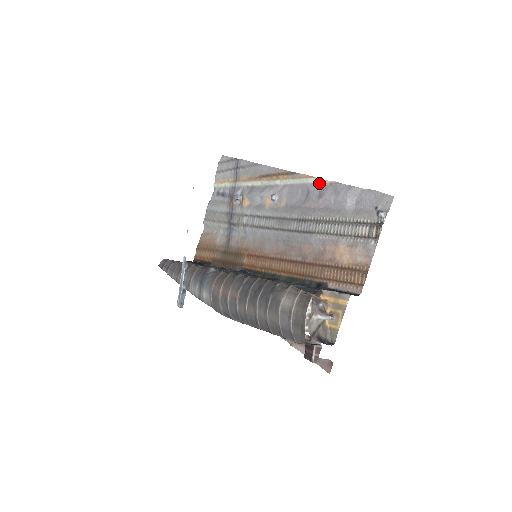
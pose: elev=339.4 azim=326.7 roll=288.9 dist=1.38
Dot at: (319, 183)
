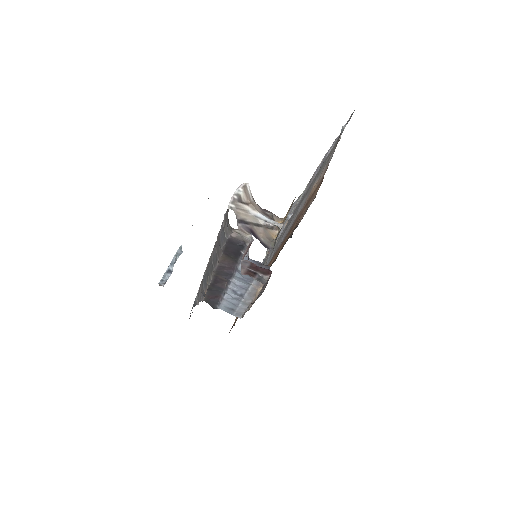
Dot at: occluded
